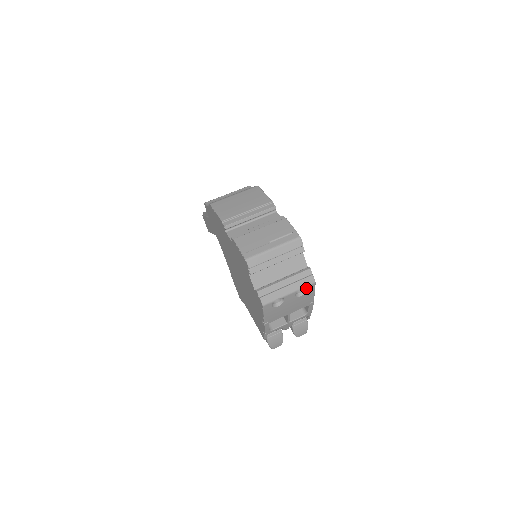
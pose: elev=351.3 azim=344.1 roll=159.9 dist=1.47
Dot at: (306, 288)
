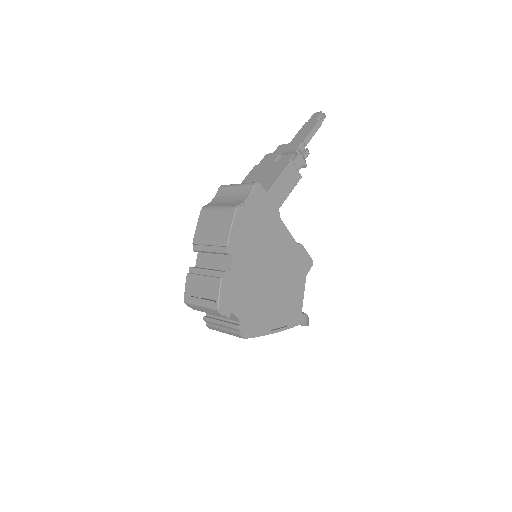
Dot at: occluded
